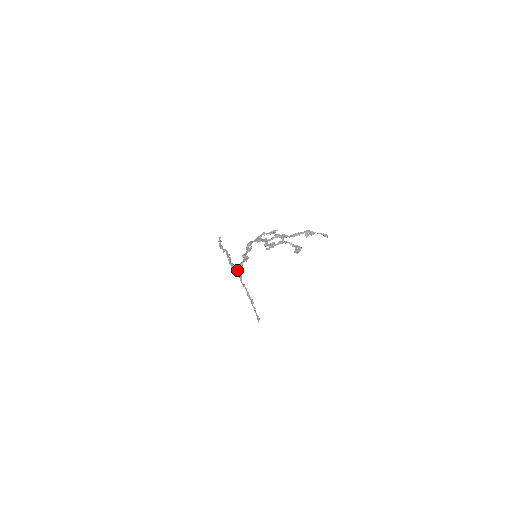
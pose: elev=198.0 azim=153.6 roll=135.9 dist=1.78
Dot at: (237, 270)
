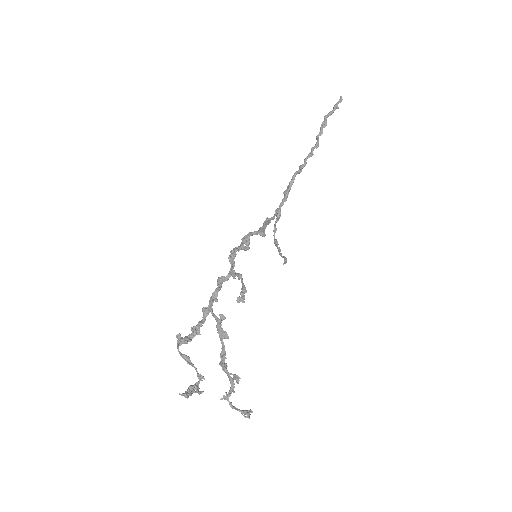
Dot at: occluded
